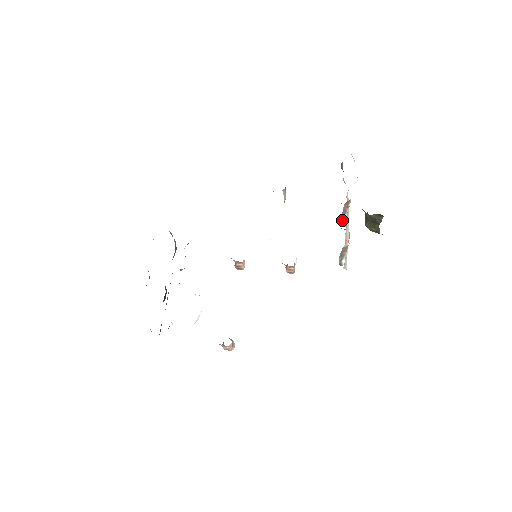
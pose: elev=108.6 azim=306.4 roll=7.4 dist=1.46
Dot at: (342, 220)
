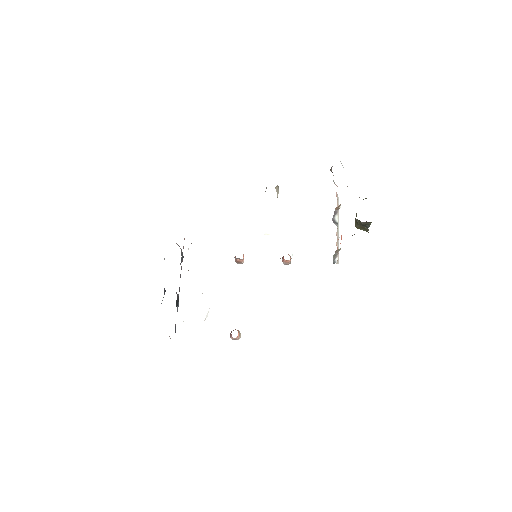
Dot at: (333, 220)
